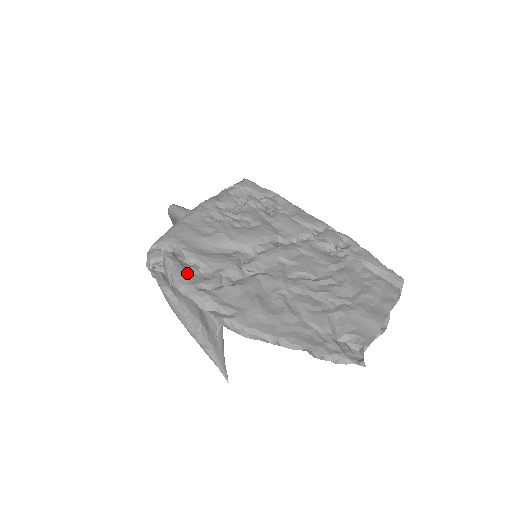
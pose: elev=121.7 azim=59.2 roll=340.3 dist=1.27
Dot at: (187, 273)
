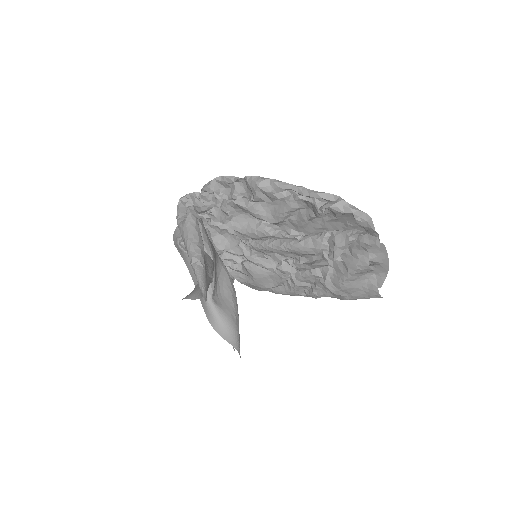
Dot at: occluded
